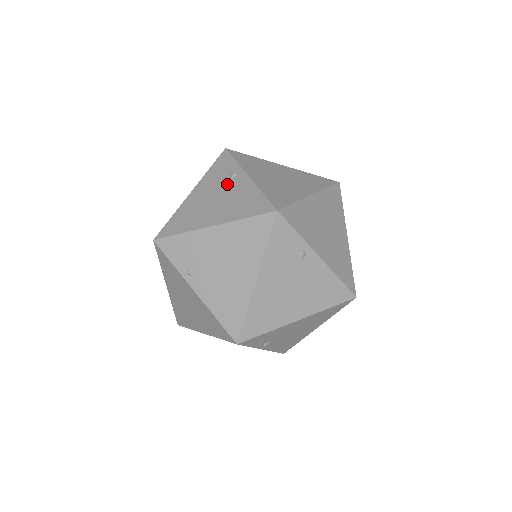
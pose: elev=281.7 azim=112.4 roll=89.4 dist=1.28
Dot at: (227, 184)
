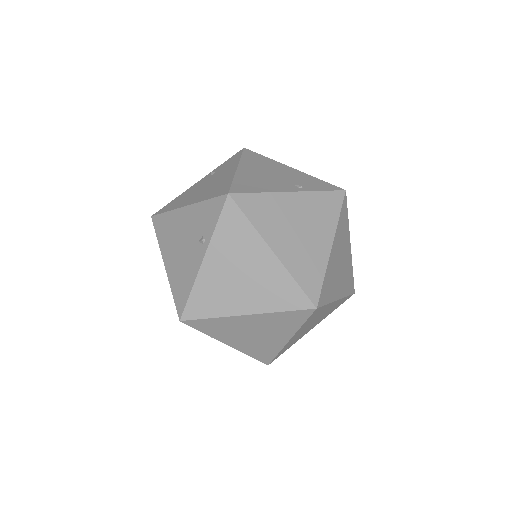
Dot at: occluded
